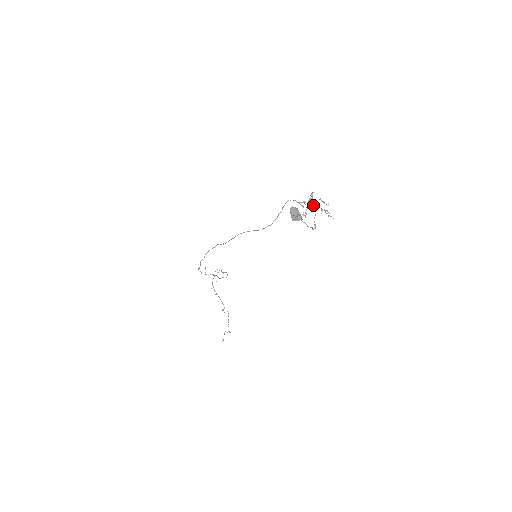
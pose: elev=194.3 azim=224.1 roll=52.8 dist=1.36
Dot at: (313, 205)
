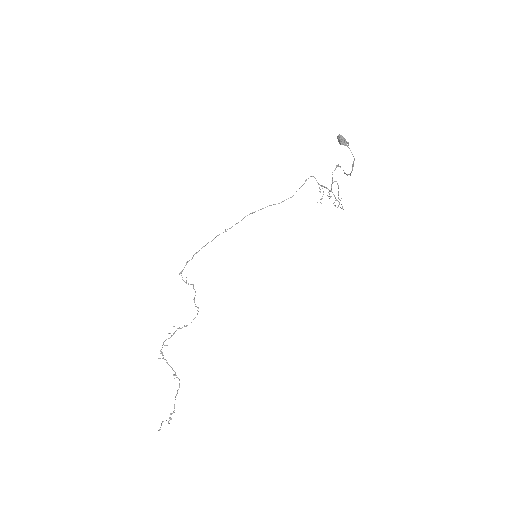
Dot at: occluded
